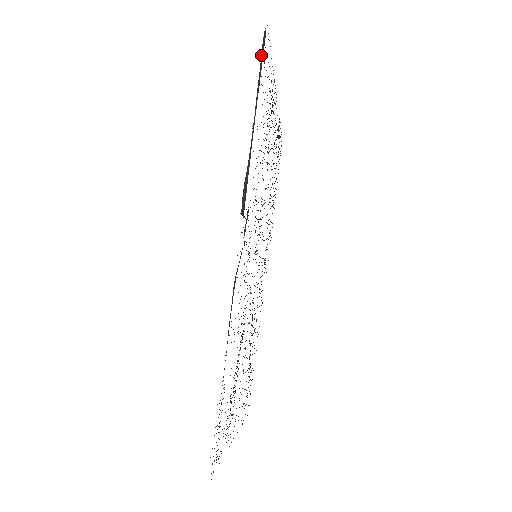
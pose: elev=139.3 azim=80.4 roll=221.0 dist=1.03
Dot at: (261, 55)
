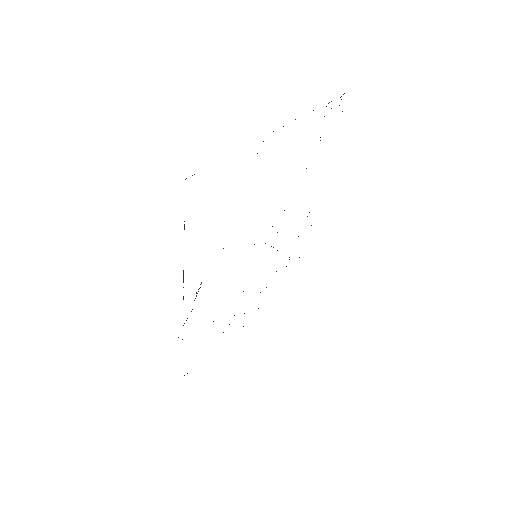
Dot at: occluded
